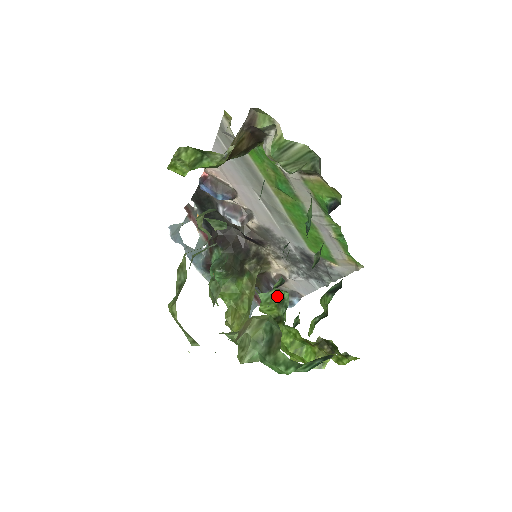
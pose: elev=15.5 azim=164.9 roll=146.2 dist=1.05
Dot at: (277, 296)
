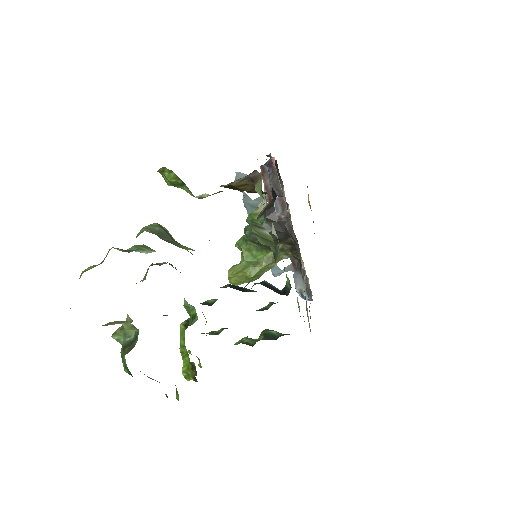
Dot at: (194, 311)
